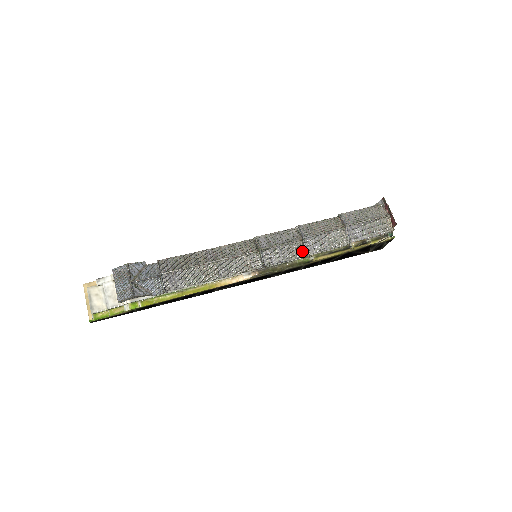
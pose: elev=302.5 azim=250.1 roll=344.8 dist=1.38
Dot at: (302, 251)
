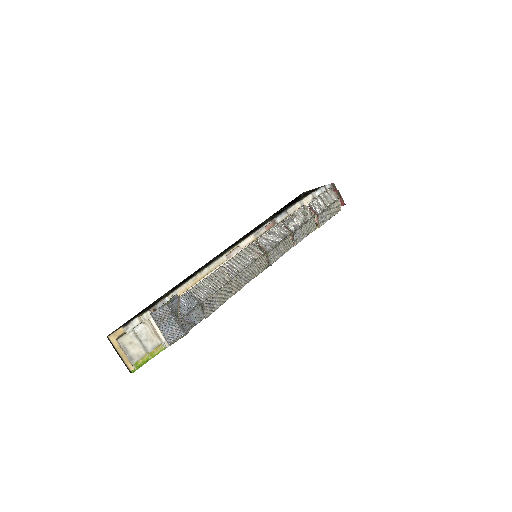
Dot at: (291, 243)
